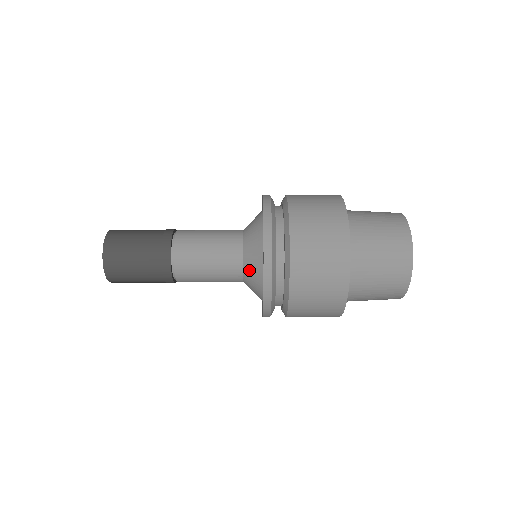
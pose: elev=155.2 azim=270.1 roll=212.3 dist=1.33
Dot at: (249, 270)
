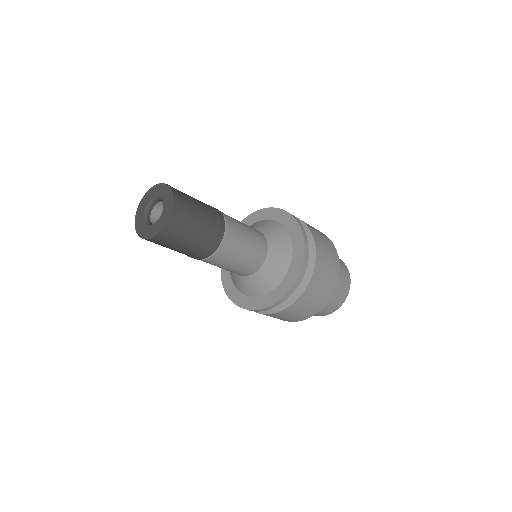
Dot at: (269, 231)
